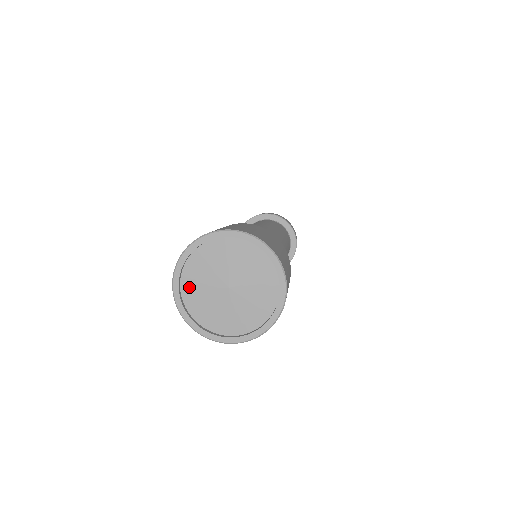
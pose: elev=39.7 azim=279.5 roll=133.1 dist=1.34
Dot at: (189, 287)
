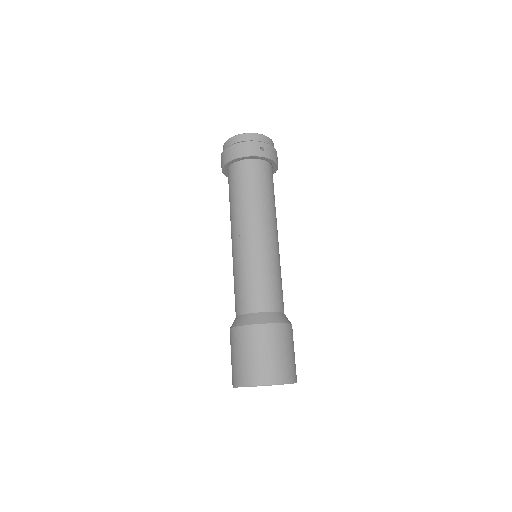
Dot at: occluded
